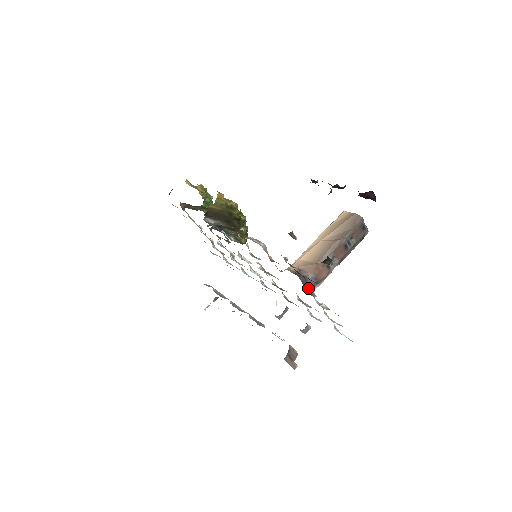
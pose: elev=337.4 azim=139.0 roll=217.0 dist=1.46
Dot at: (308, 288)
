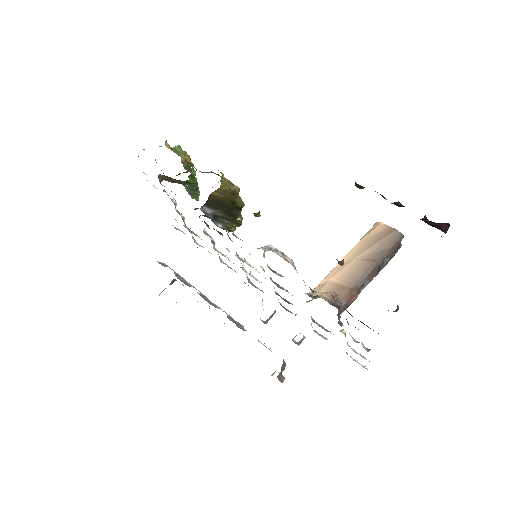
Dot at: (339, 318)
